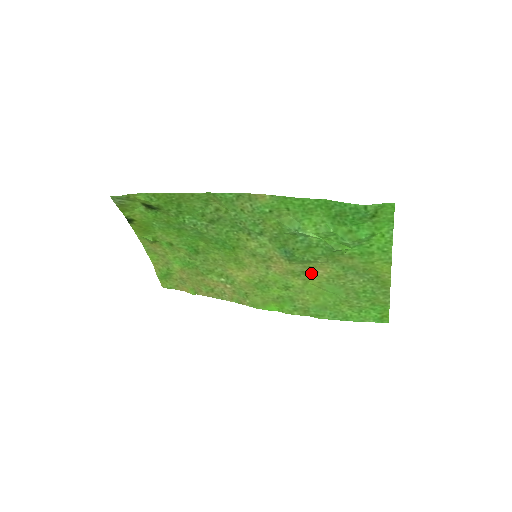
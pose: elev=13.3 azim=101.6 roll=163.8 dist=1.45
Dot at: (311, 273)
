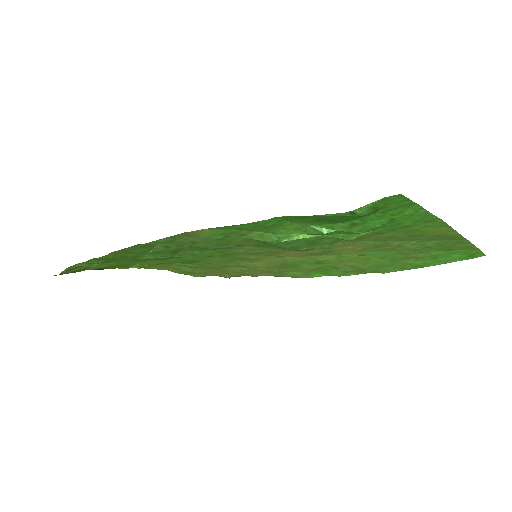
Dot at: (338, 250)
